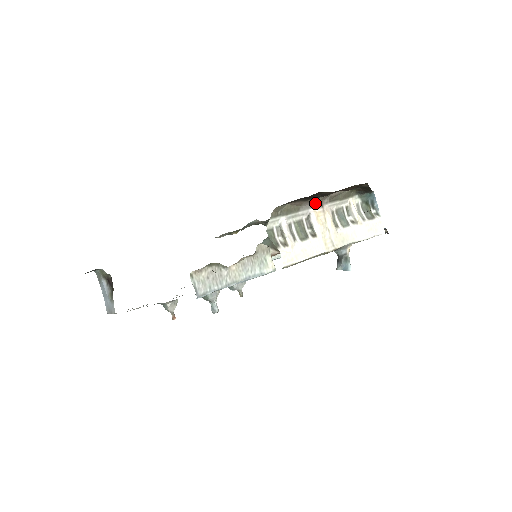
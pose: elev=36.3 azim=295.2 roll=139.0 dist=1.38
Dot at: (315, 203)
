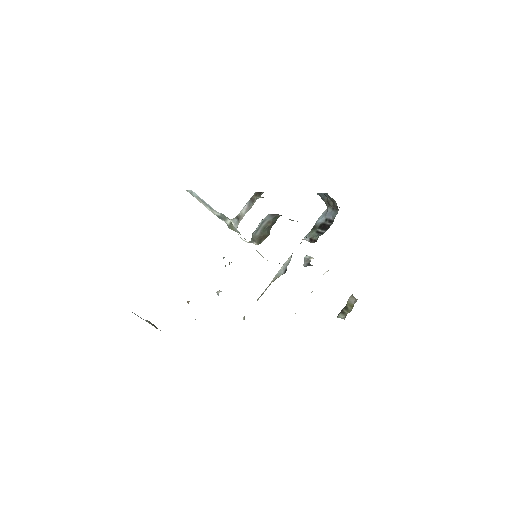
Dot at: occluded
